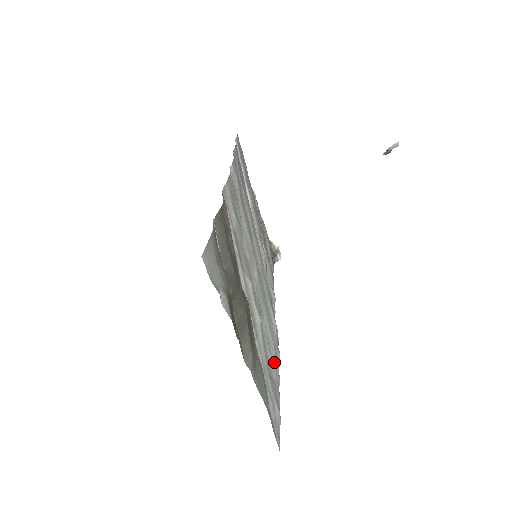
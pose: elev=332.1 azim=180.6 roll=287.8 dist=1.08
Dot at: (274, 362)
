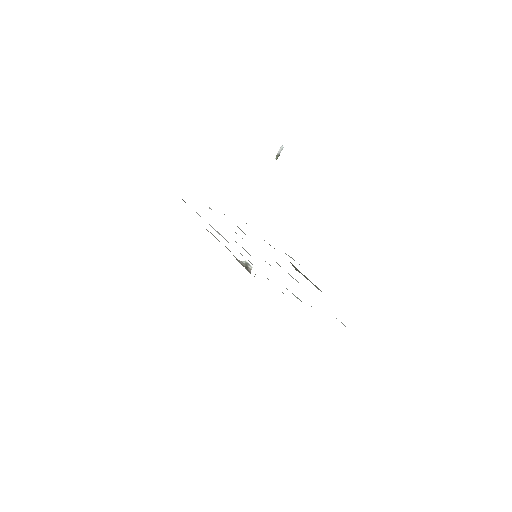
Dot at: occluded
